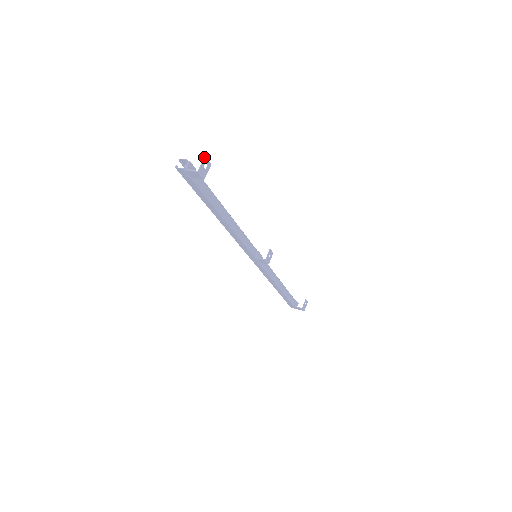
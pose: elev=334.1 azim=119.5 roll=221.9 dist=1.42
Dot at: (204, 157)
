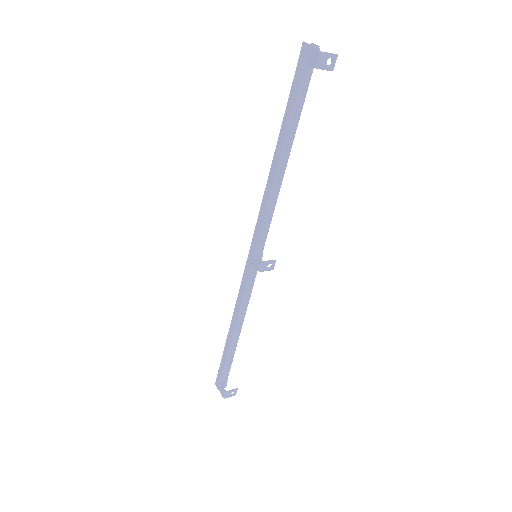
Dot at: occluded
